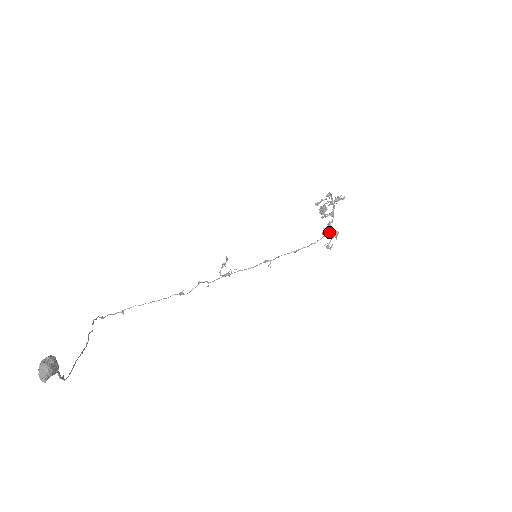
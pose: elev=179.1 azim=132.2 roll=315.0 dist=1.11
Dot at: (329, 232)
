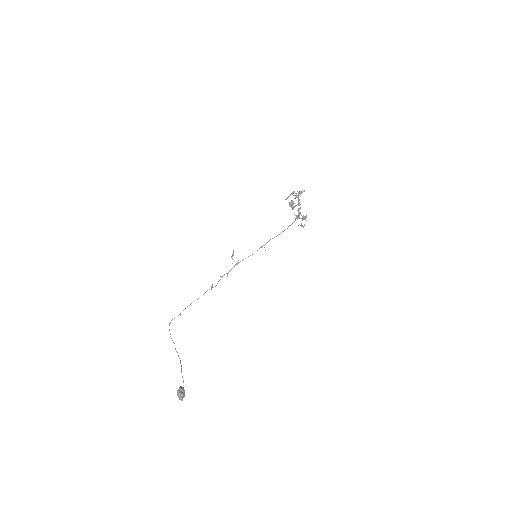
Dot at: occluded
